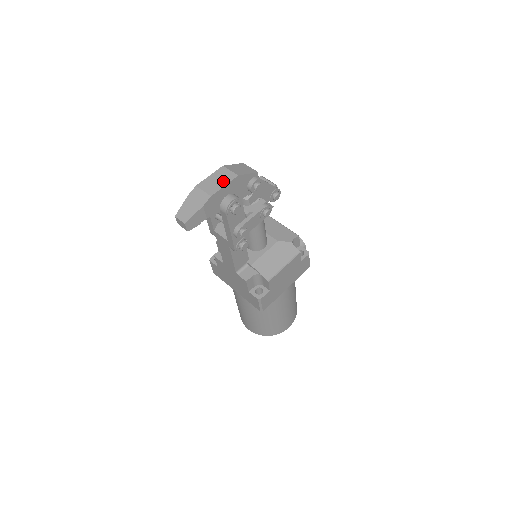
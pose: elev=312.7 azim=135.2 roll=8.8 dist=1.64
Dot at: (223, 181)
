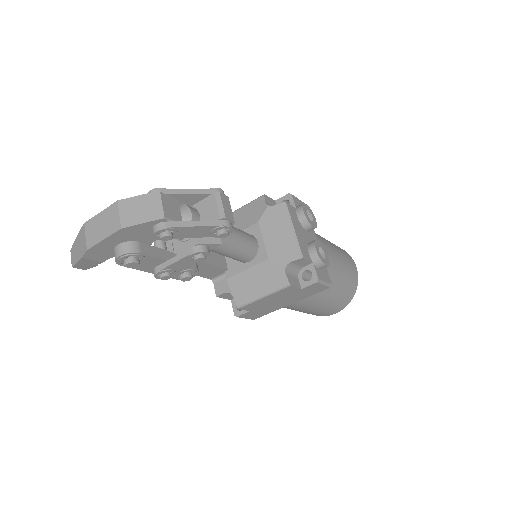
Dot at: (105, 230)
